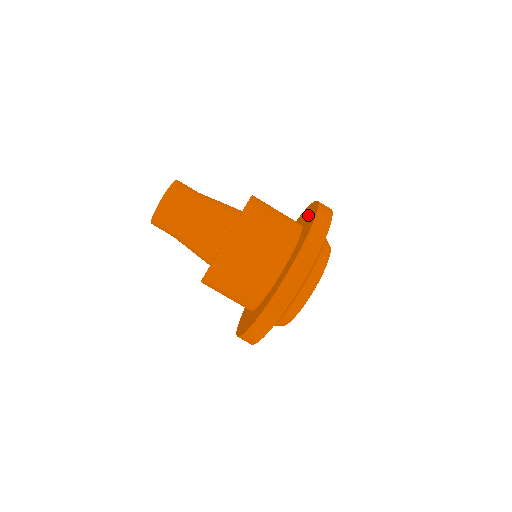
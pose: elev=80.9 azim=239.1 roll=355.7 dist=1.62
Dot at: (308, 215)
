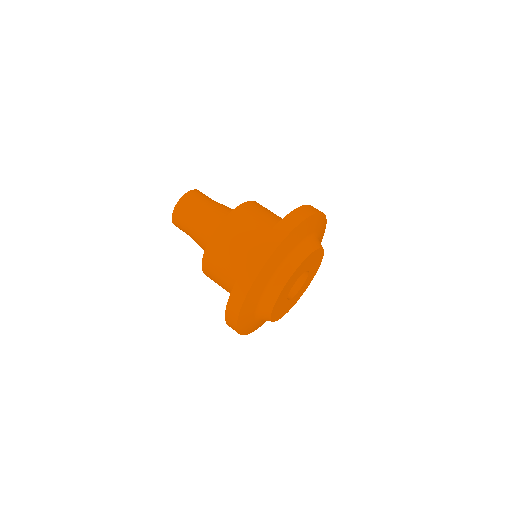
Dot at: occluded
